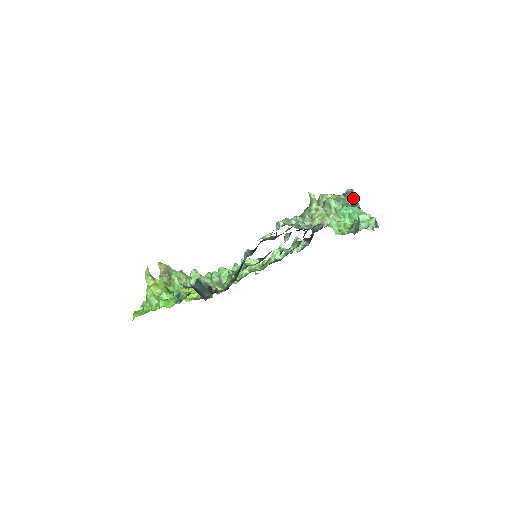
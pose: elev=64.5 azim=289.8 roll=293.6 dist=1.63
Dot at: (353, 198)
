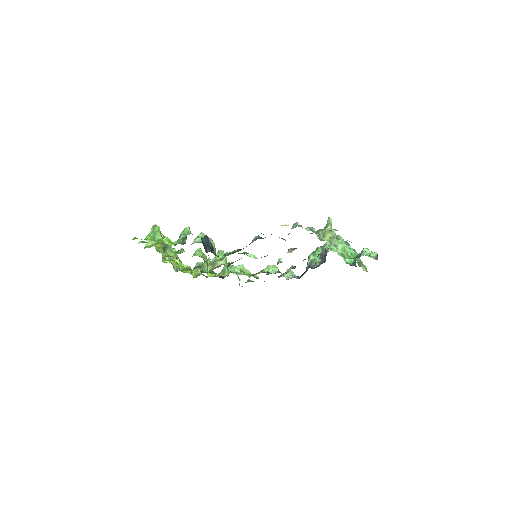
Dot at: occluded
